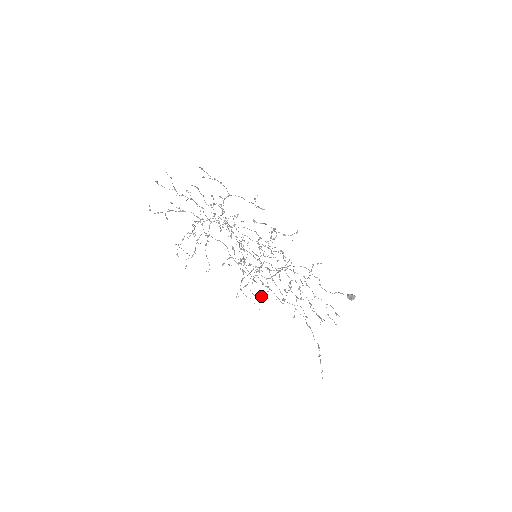
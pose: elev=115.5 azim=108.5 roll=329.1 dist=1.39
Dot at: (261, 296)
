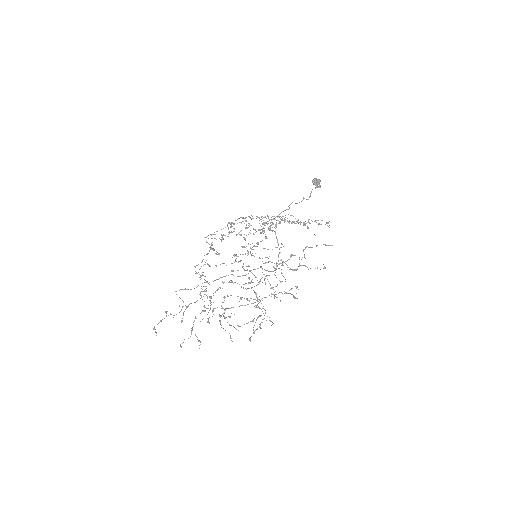
Dot at: occluded
